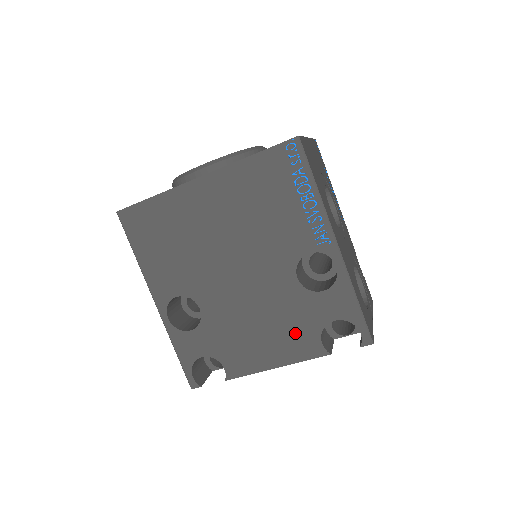
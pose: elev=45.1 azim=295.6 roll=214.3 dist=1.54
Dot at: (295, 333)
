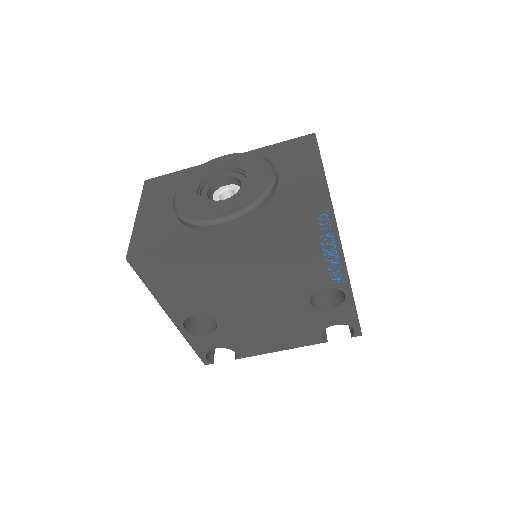
Dot at: (301, 333)
